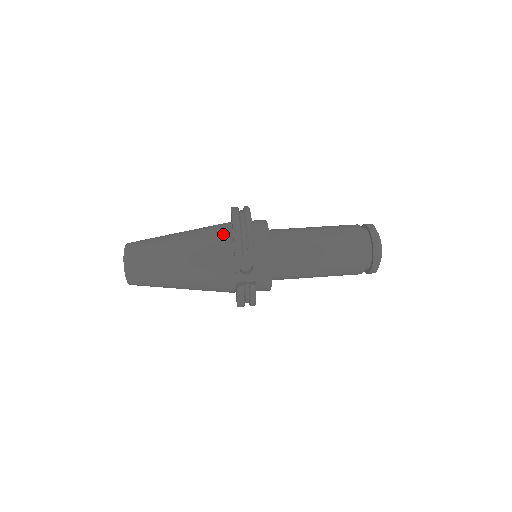
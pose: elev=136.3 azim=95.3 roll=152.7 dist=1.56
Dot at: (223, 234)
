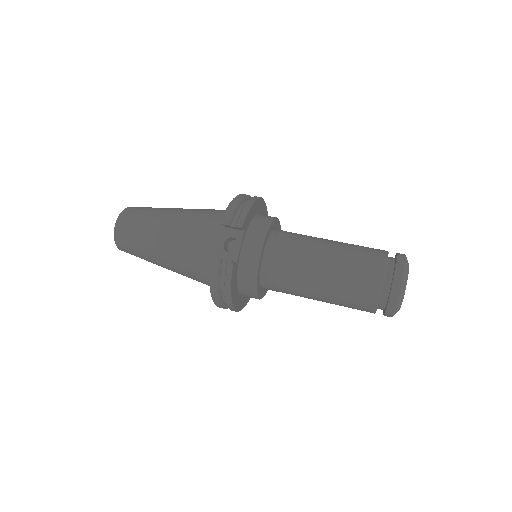
Dot at: (224, 211)
